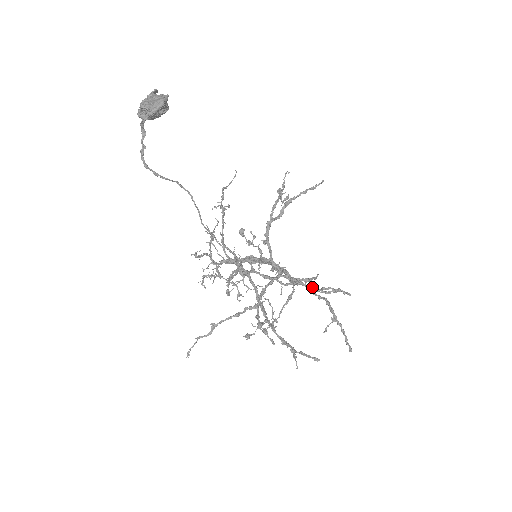
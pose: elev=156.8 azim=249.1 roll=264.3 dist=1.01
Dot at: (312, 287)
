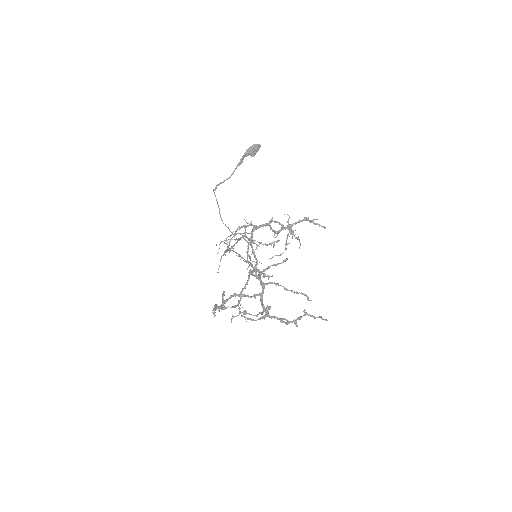
Dot at: (287, 290)
